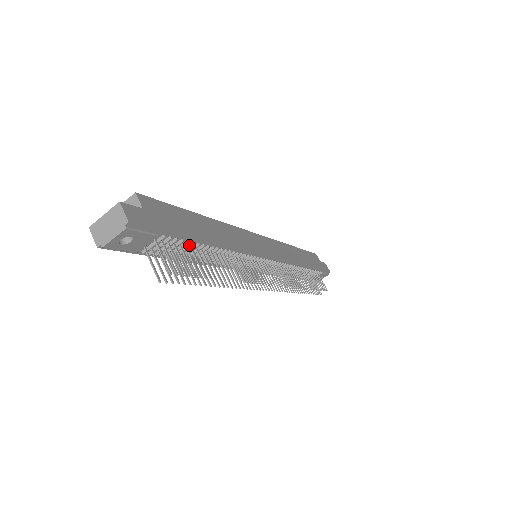
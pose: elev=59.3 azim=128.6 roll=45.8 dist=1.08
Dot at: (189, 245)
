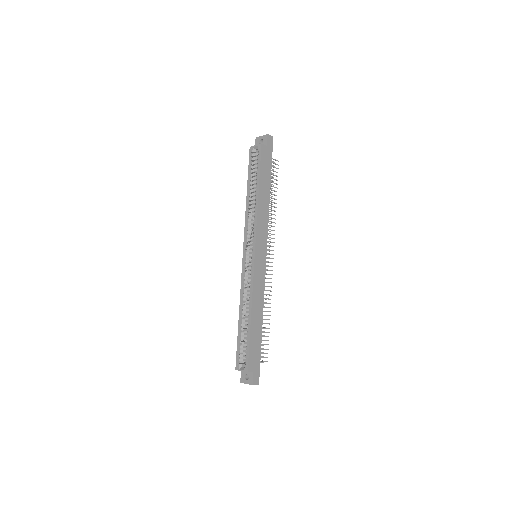
Dot at: occluded
